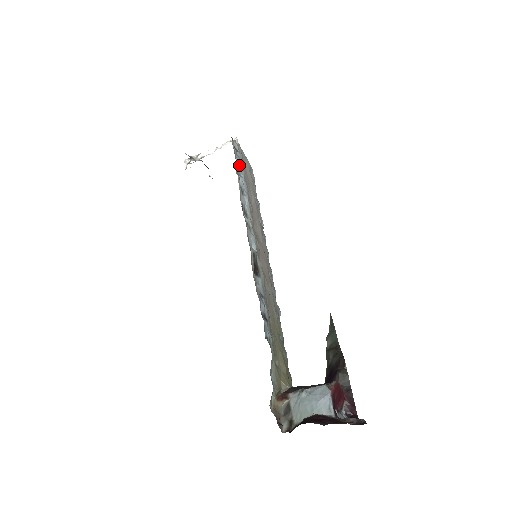
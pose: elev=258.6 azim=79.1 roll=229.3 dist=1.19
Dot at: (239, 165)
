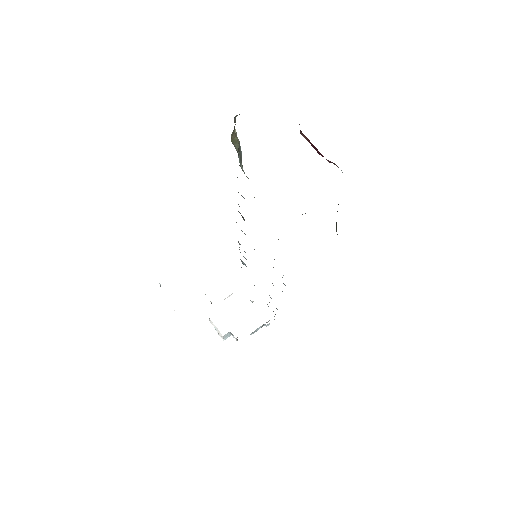
Dot at: (244, 264)
